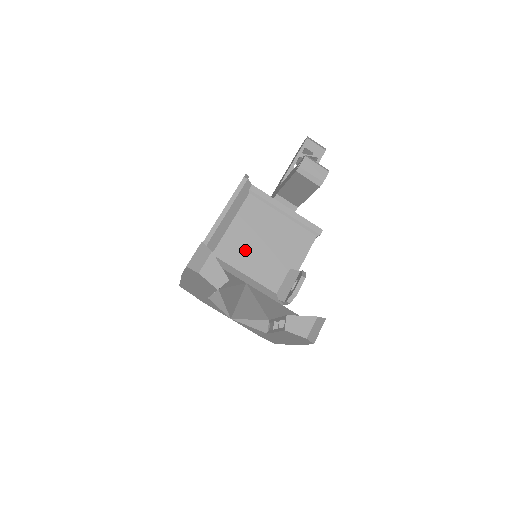
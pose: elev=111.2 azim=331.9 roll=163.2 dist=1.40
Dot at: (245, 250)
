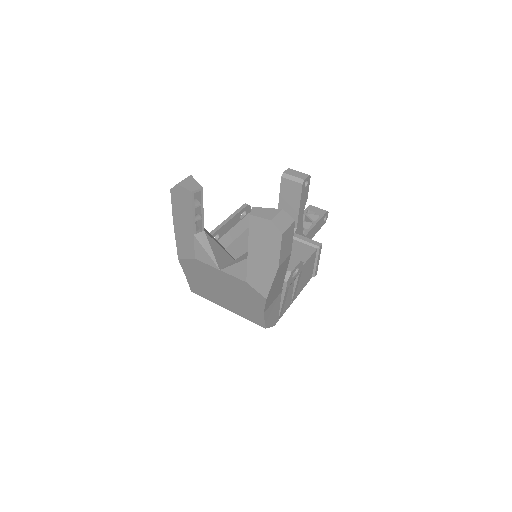
Dot at: occluded
